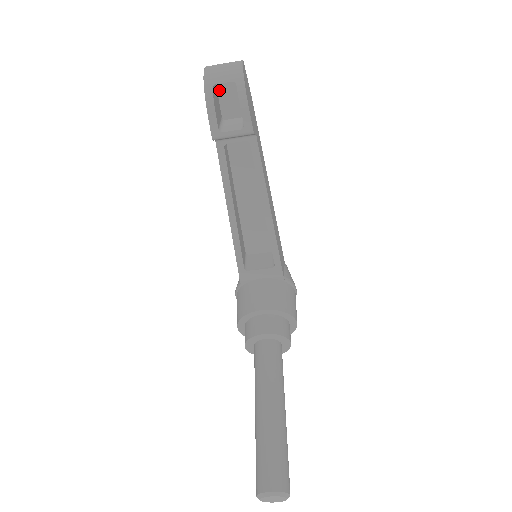
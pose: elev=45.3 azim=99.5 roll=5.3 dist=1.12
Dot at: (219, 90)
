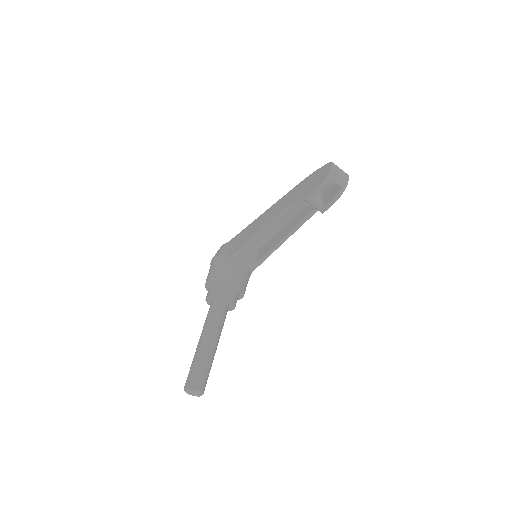
Dot at: occluded
